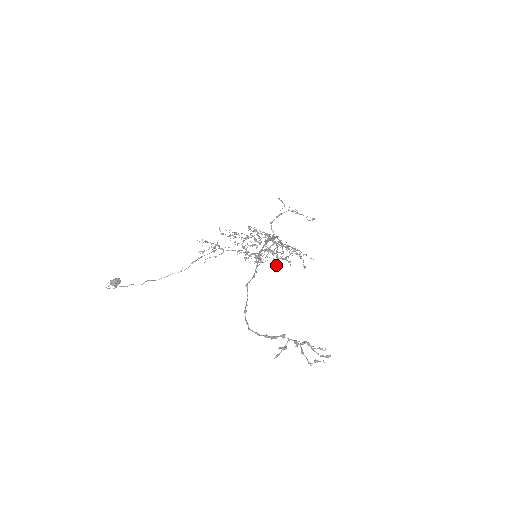
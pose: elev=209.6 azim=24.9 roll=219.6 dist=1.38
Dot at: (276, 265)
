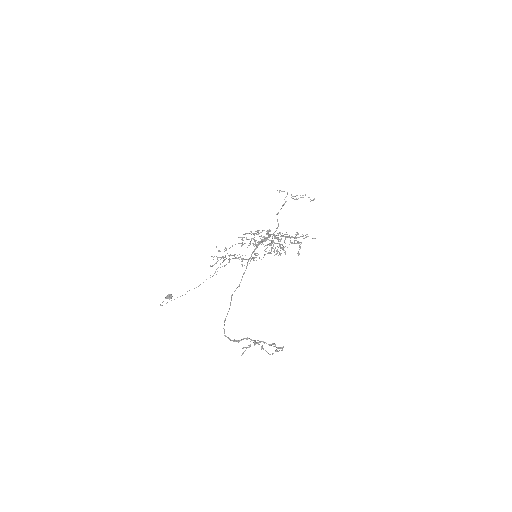
Dot at: occluded
